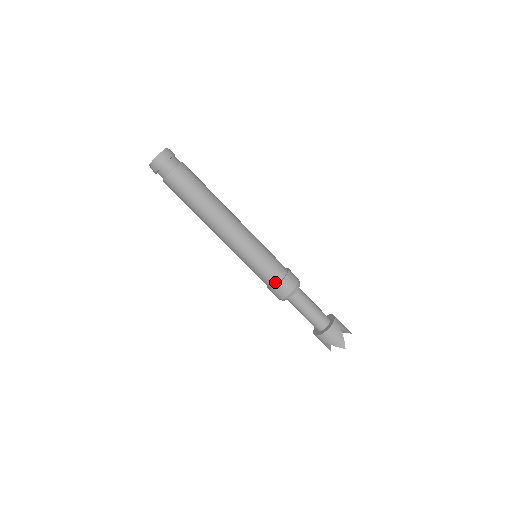
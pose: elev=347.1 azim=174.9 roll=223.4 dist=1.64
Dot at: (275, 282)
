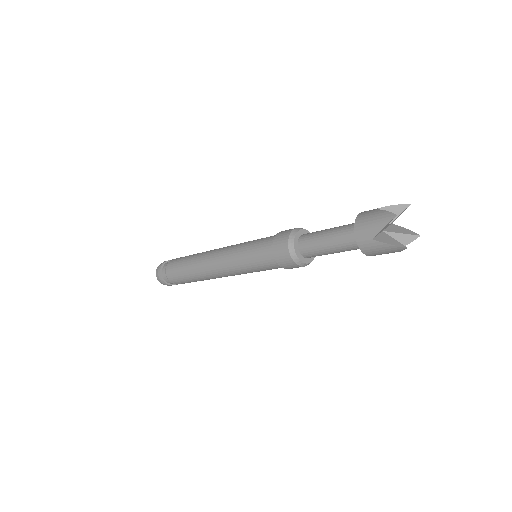
Dot at: (271, 249)
